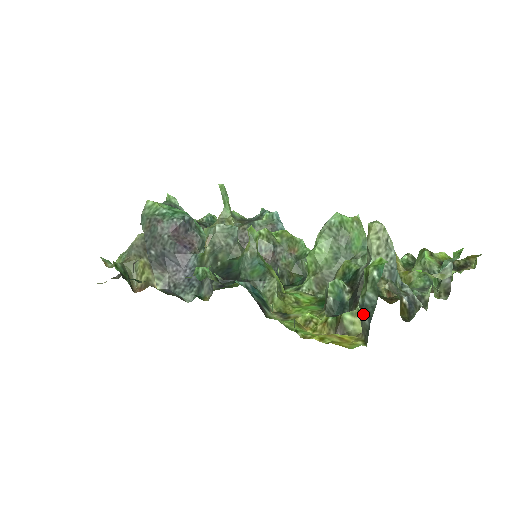
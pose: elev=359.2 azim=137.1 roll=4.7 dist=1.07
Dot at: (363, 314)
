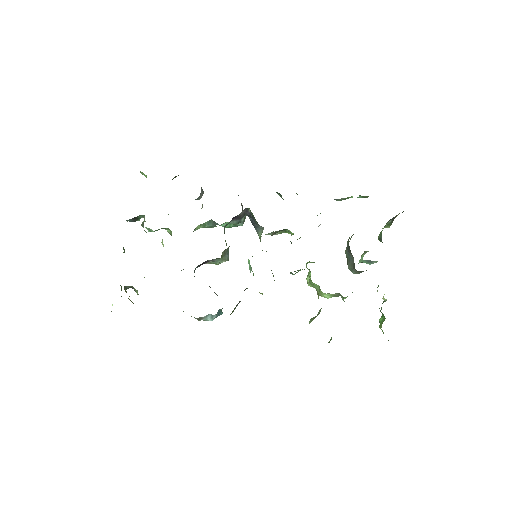
Dot at: occluded
